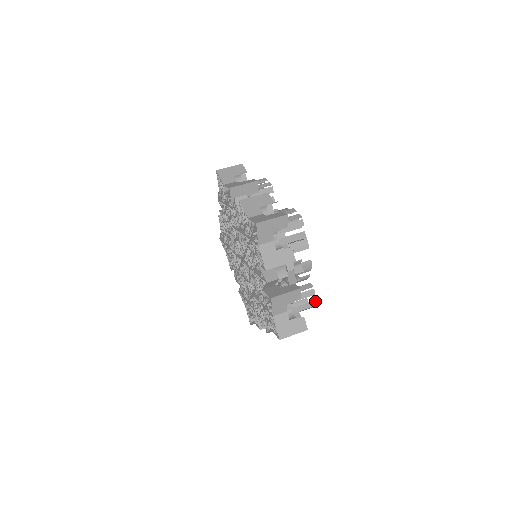
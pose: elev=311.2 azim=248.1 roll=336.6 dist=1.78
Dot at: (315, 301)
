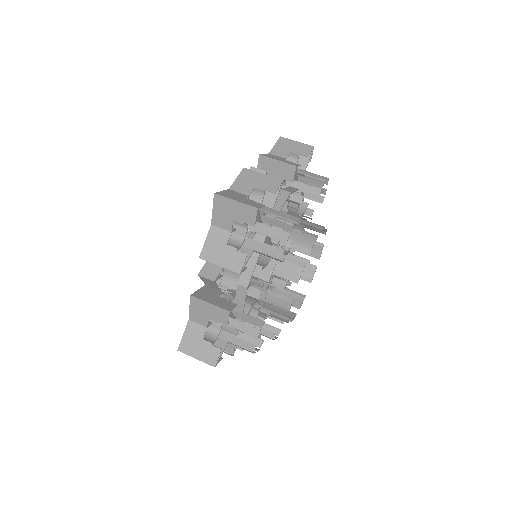
Dot at: (254, 346)
